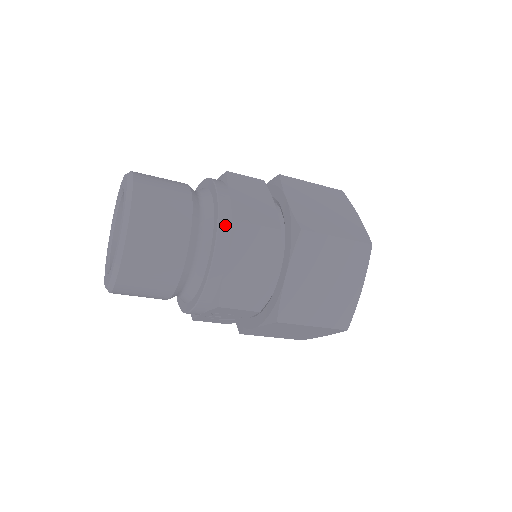
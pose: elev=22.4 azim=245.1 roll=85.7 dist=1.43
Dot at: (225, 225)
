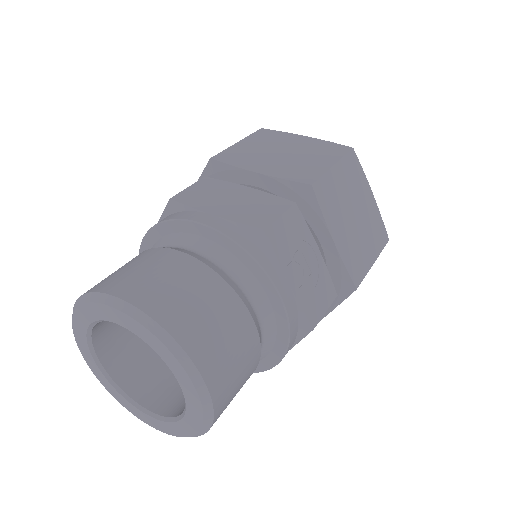
Dot at: occluded
